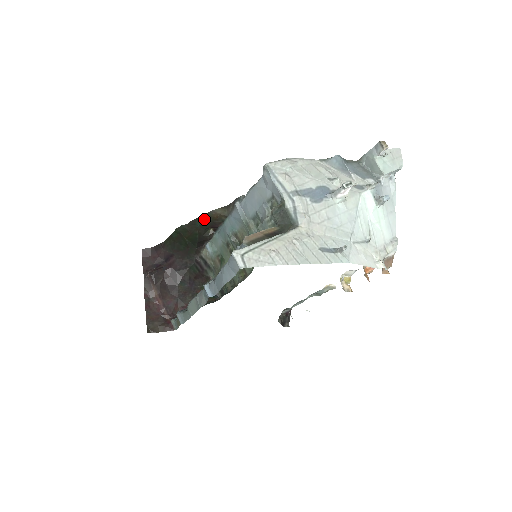
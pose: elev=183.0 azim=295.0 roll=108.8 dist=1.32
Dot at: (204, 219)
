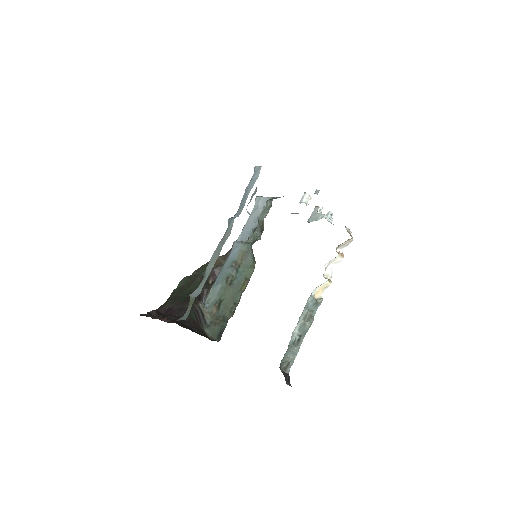
Dot at: occluded
